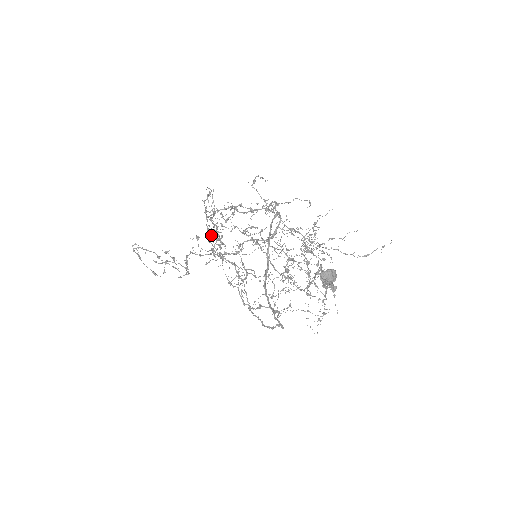
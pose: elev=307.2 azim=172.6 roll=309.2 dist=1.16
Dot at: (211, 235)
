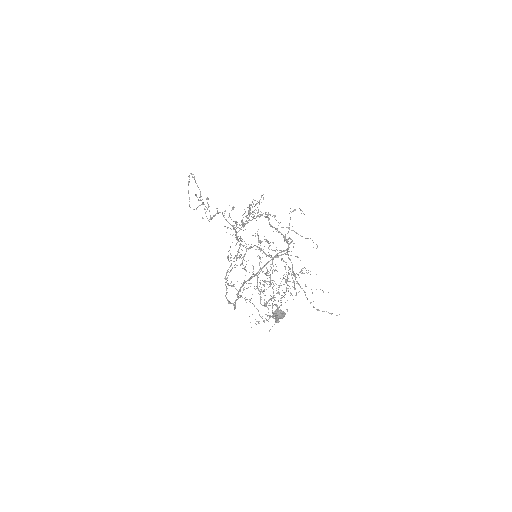
Dot at: occluded
